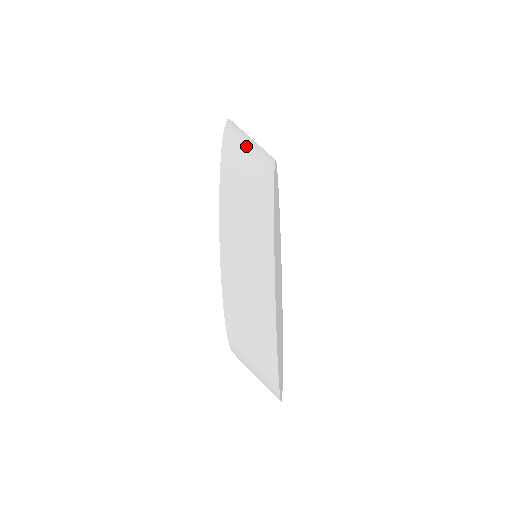
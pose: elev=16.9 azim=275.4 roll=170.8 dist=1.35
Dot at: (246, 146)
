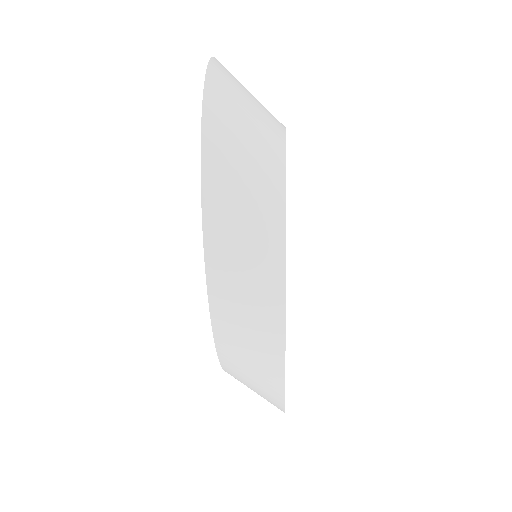
Dot at: (240, 158)
